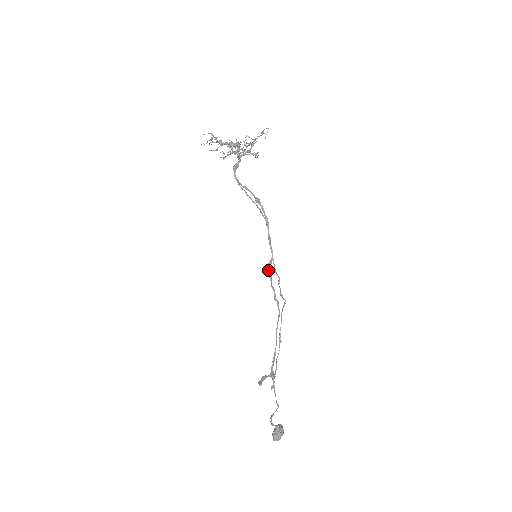
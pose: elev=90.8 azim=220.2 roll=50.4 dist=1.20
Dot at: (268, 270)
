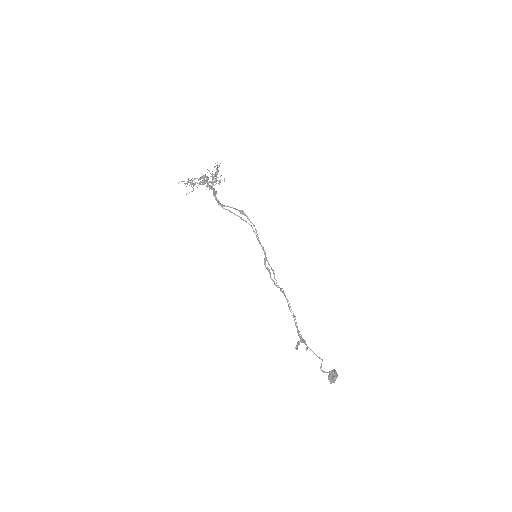
Dot at: occluded
